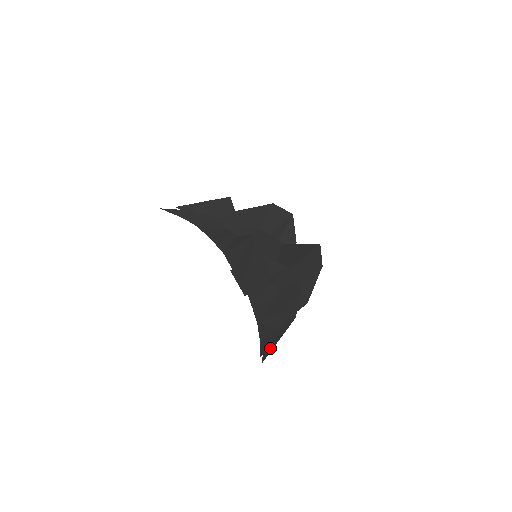
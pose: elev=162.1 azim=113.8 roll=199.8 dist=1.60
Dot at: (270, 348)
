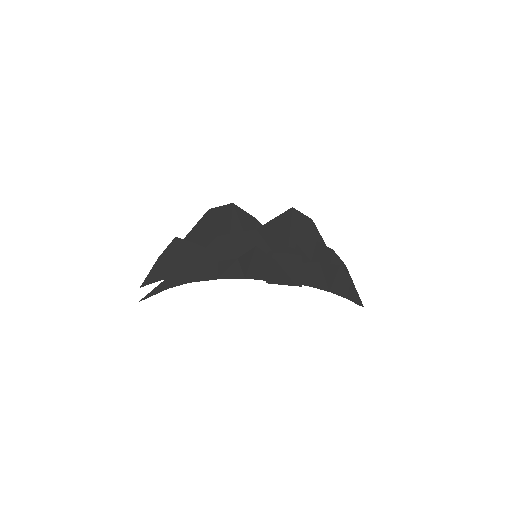
Dot at: (356, 295)
